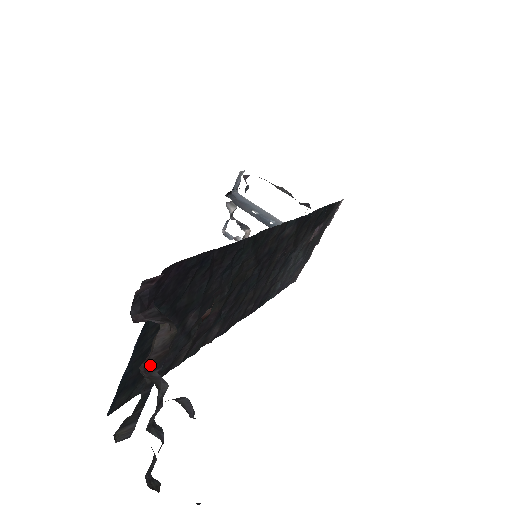
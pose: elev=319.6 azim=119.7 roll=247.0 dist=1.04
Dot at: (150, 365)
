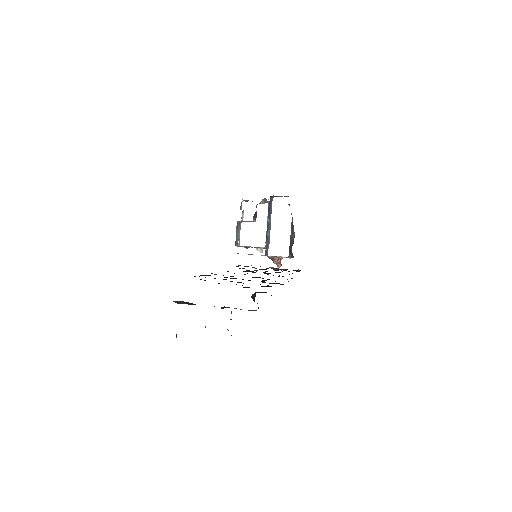
Dot at: occluded
